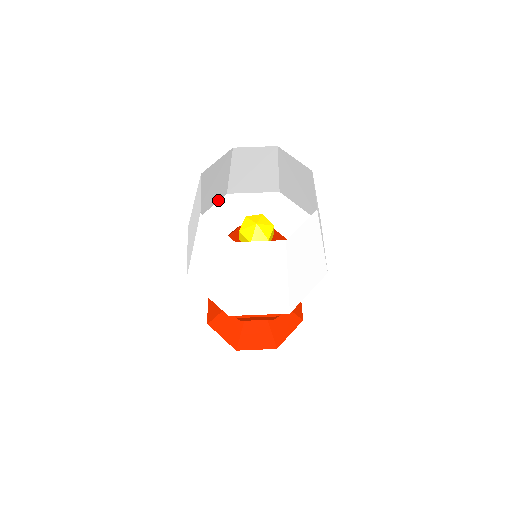
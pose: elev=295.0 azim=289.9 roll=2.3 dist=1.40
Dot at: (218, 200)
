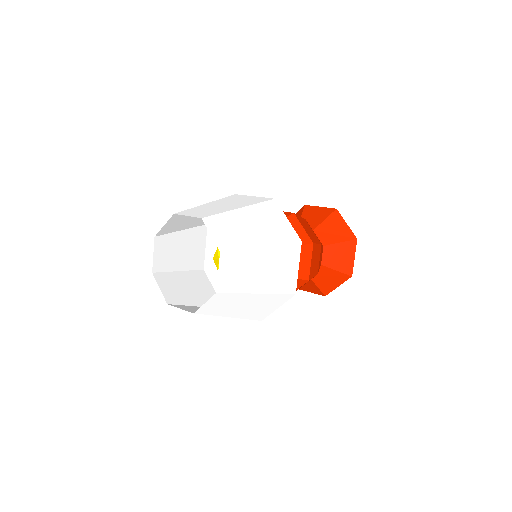
Dot at: occluded
